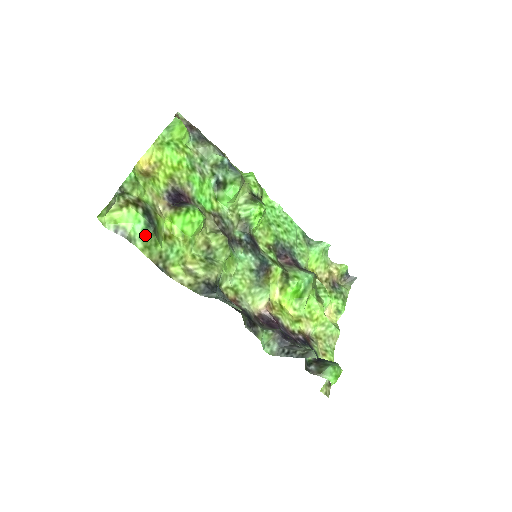
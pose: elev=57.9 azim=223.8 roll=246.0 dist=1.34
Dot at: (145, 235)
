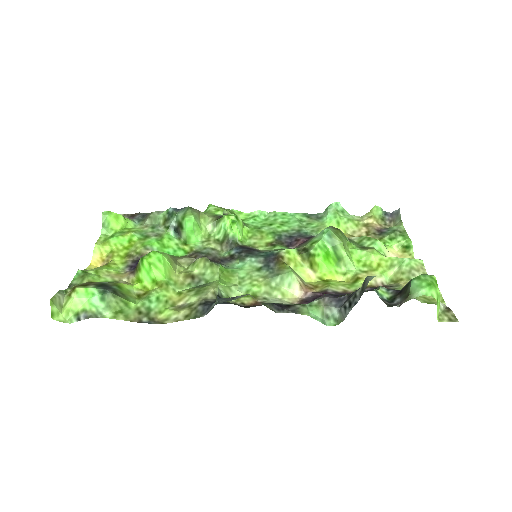
Dot at: (107, 302)
